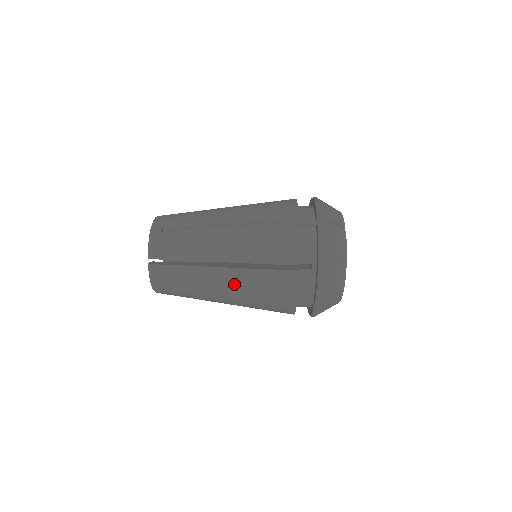
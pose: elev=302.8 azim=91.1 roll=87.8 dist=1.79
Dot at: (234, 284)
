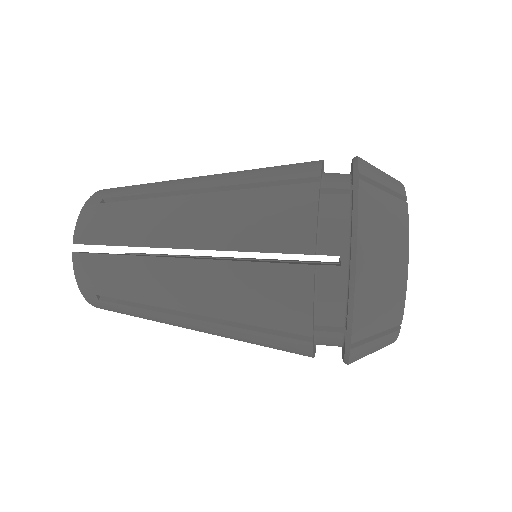
Dot at: (221, 175)
